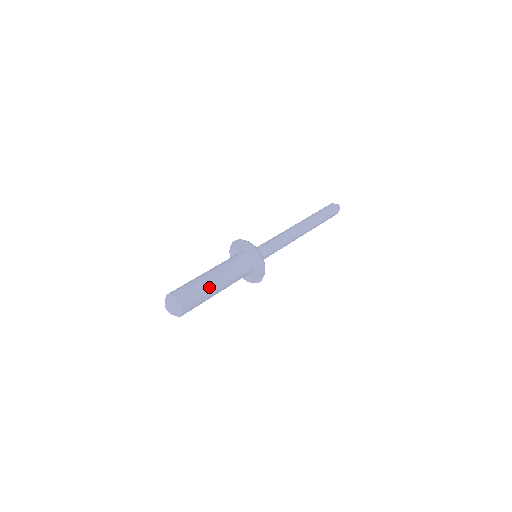
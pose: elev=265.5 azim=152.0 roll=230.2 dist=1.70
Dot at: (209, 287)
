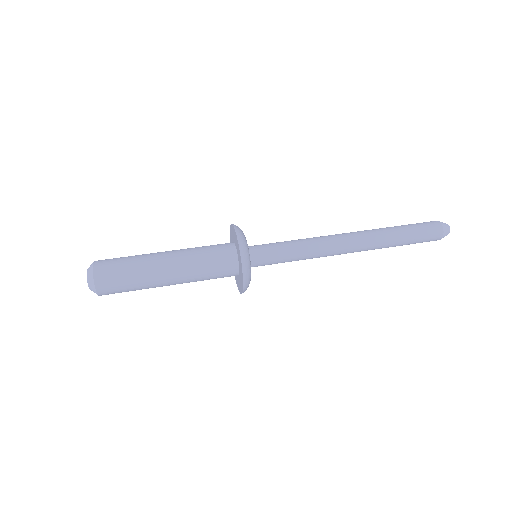
Dot at: (148, 272)
